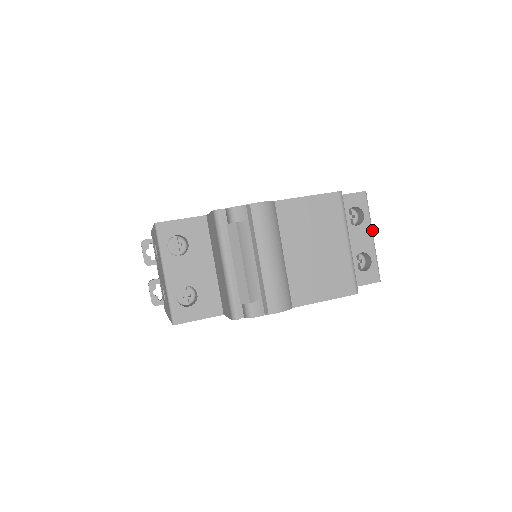
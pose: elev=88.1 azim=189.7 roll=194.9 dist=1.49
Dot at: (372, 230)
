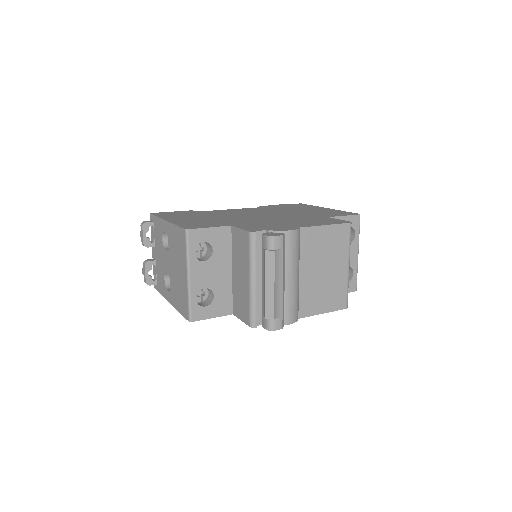
Dot at: (358, 248)
